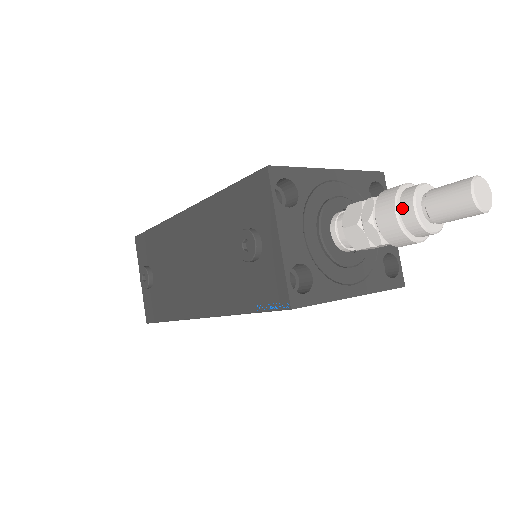
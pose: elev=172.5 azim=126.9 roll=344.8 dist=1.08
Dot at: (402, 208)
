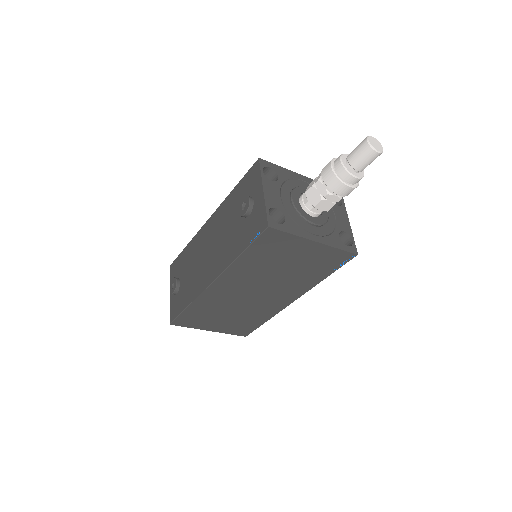
Dot at: (335, 164)
